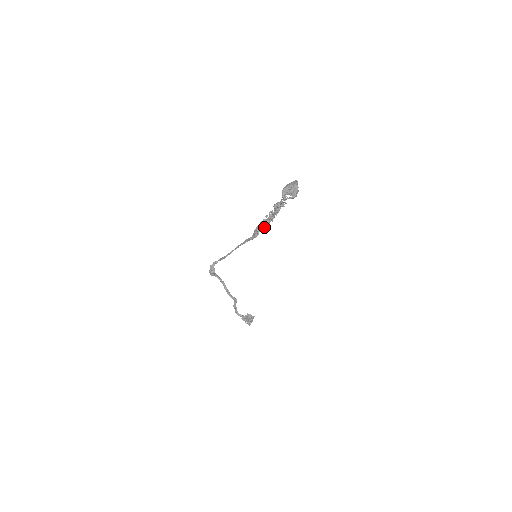
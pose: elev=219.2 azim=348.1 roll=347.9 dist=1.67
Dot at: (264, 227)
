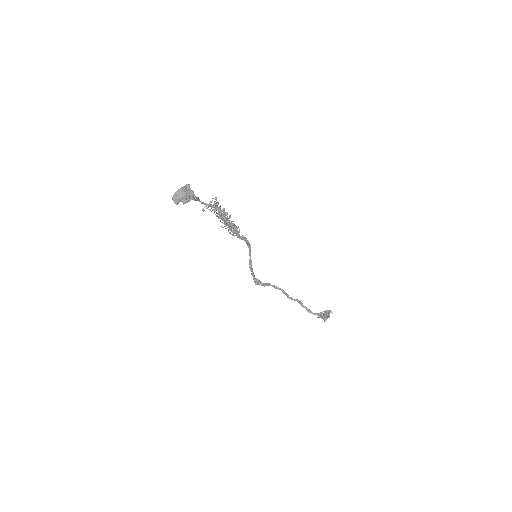
Dot at: (235, 229)
